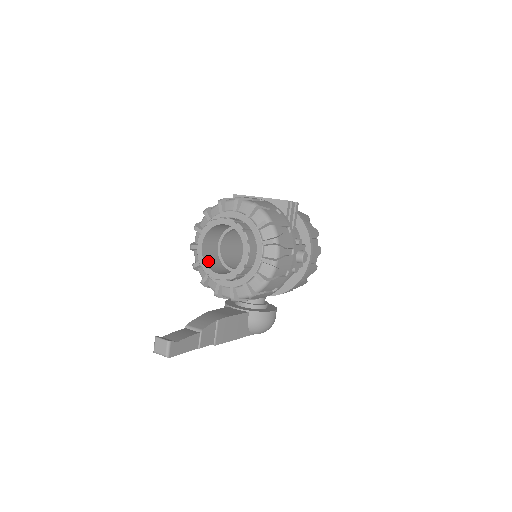
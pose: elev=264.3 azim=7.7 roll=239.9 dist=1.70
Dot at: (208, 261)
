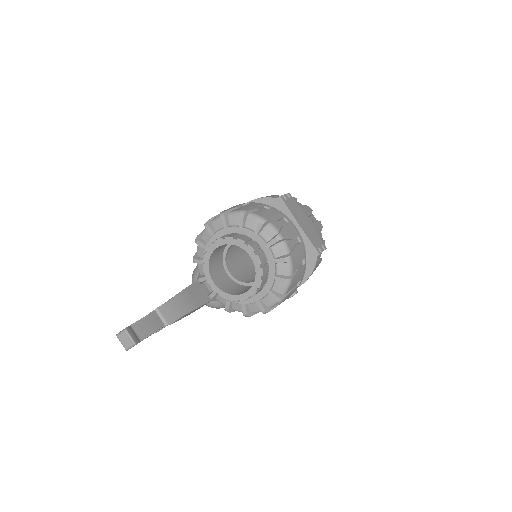
Dot at: (212, 259)
